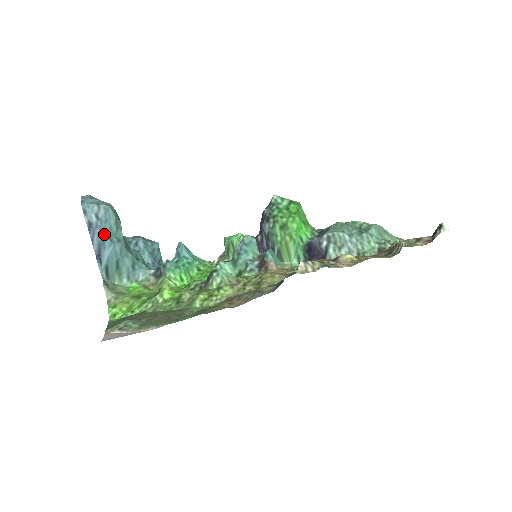
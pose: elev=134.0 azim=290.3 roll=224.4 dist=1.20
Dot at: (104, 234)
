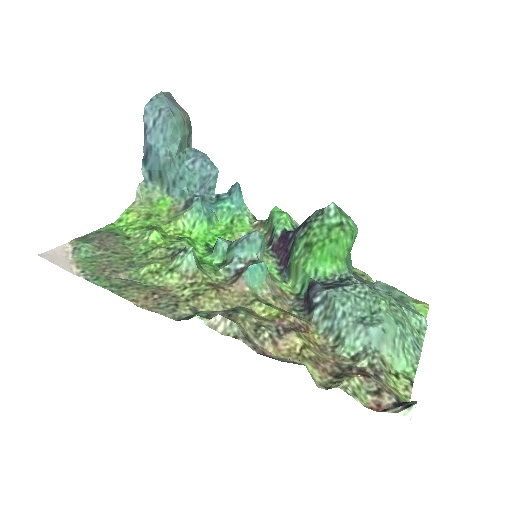
Dot at: (154, 142)
